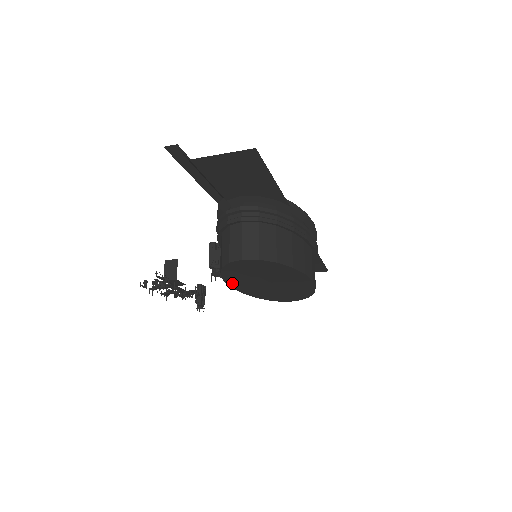
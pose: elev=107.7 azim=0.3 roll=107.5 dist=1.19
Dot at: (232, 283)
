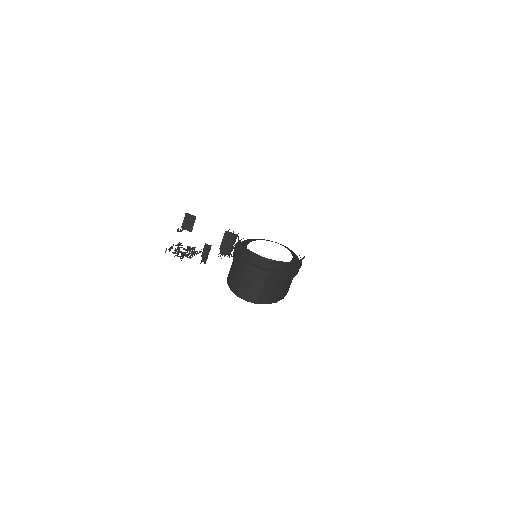
Dot at: occluded
